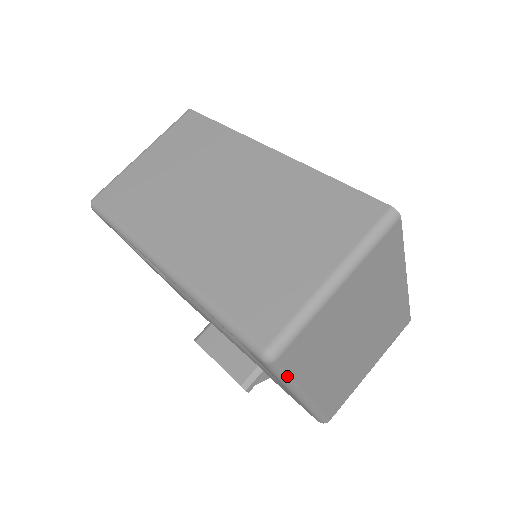
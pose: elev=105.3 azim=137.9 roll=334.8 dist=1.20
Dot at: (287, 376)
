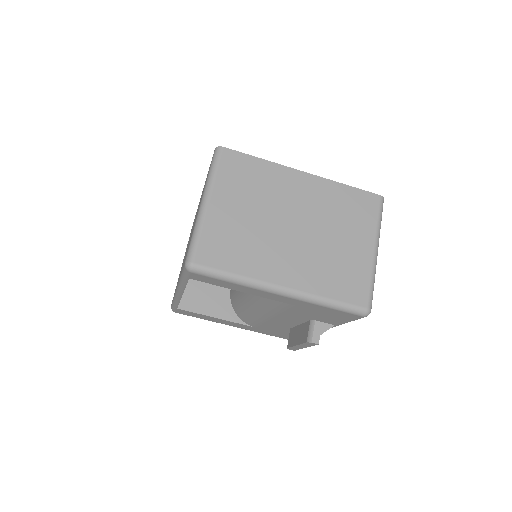
Dot at: (225, 274)
